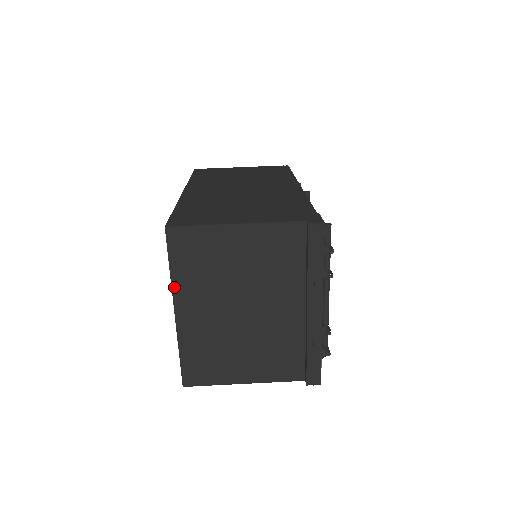
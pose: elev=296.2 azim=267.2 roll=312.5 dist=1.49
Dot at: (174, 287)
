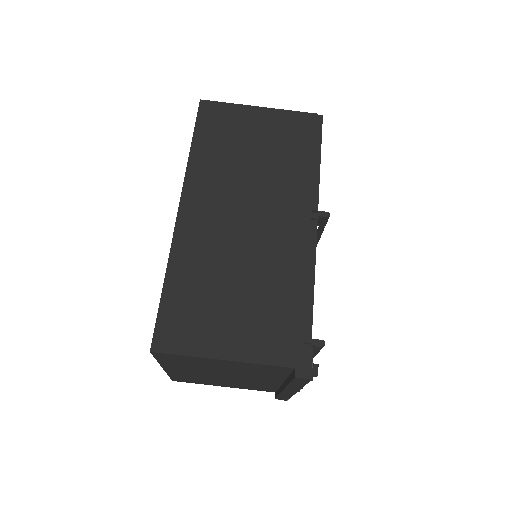
Dot at: (162, 364)
